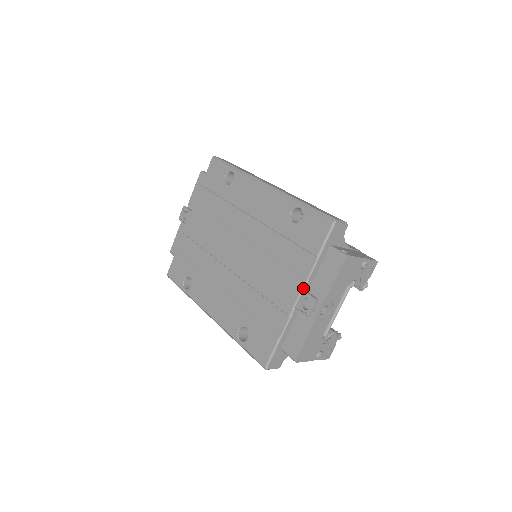
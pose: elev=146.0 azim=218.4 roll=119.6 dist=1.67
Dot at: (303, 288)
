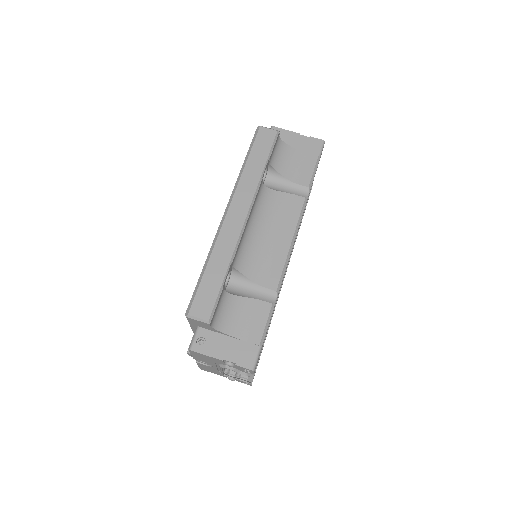
Dot at: occluded
